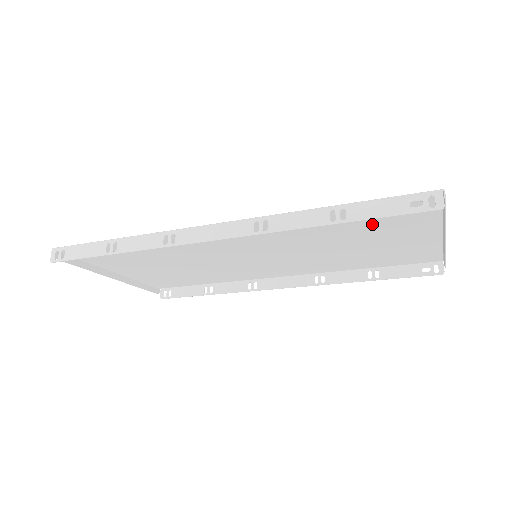
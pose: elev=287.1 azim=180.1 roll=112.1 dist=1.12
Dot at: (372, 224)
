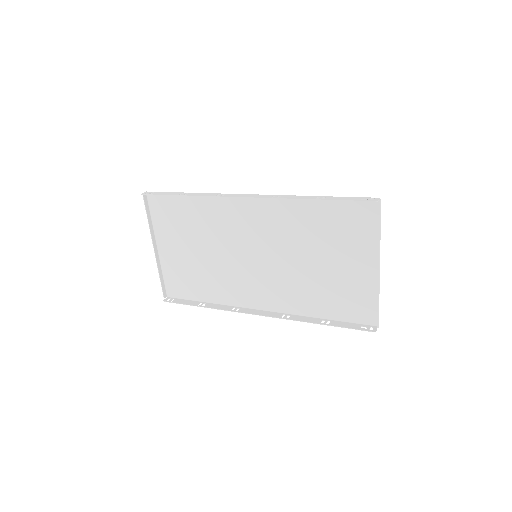
Dot at: (337, 232)
